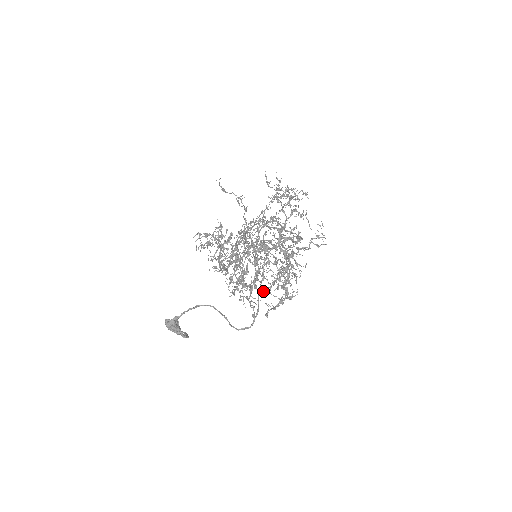
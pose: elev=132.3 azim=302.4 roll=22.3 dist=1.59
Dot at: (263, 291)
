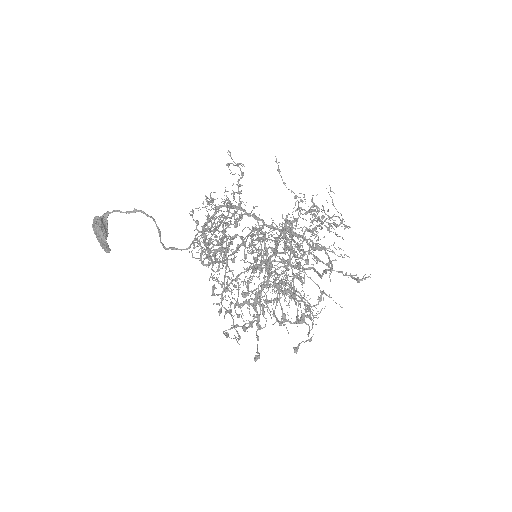
Dot at: (244, 279)
